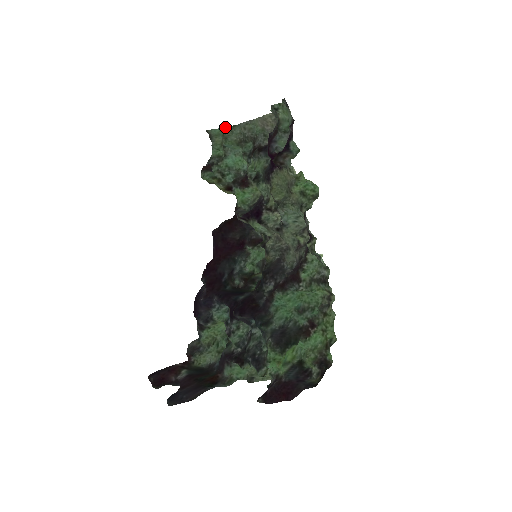
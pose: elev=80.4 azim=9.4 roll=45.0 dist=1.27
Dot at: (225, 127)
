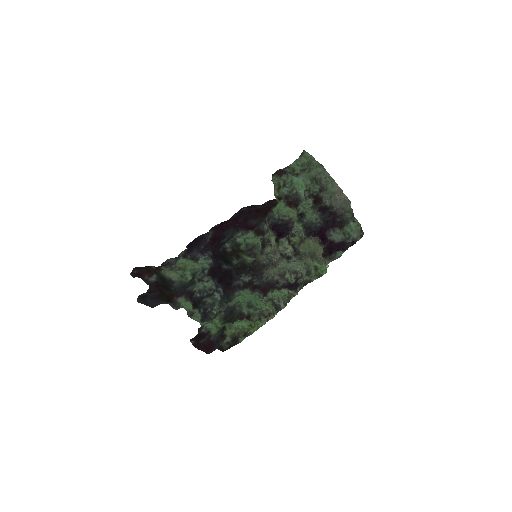
Dot at: occluded
